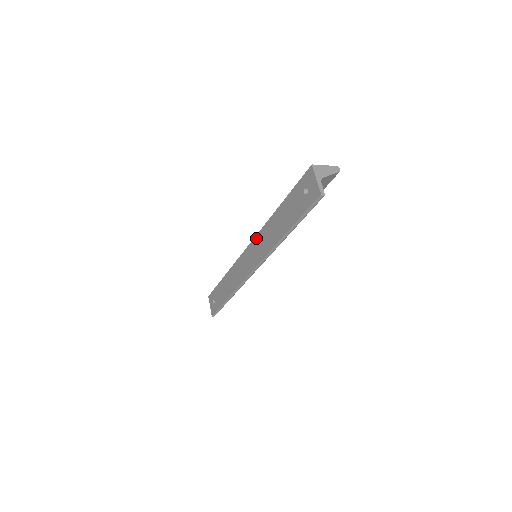
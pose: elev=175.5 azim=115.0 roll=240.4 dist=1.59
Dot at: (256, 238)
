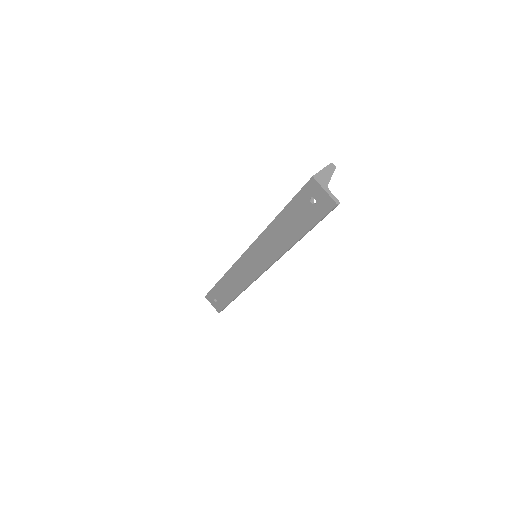
Dot at: (255, 244)
